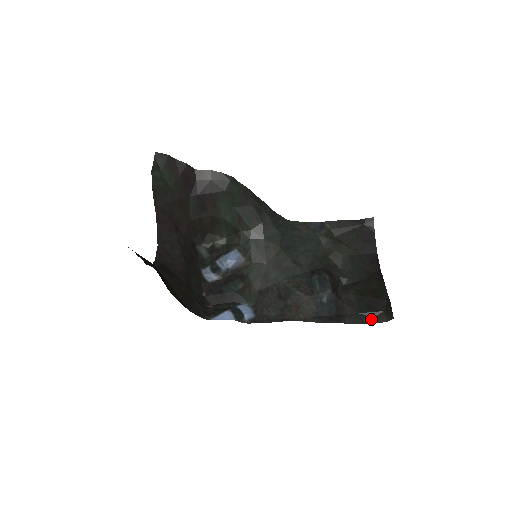
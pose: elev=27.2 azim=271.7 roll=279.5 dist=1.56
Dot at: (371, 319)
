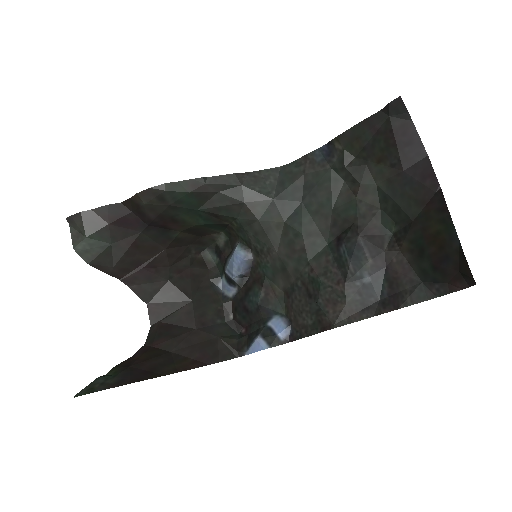
Dot at: (444, 287)
